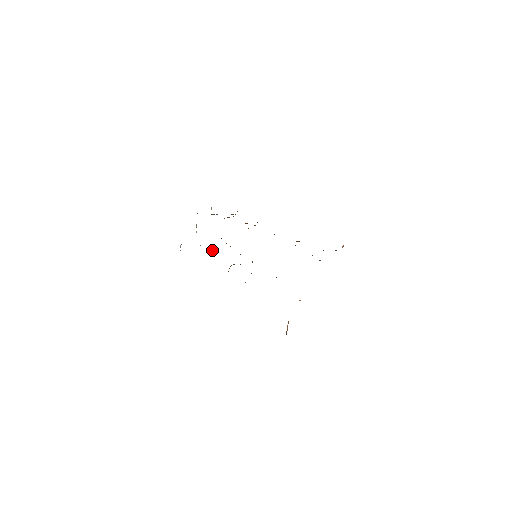
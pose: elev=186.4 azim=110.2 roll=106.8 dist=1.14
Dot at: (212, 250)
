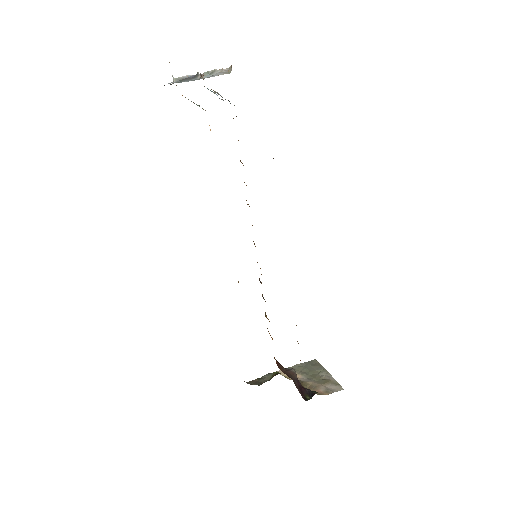
Dot at: occluded
